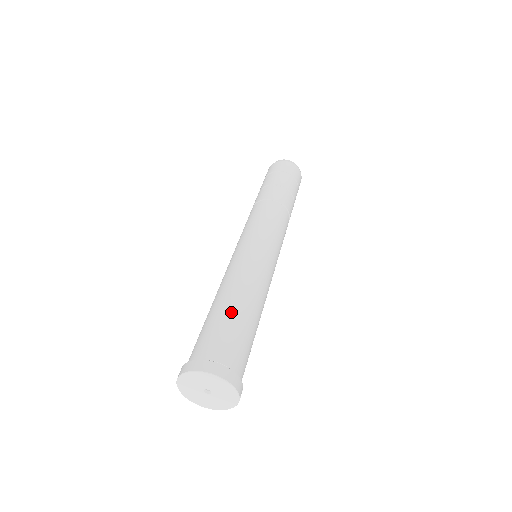
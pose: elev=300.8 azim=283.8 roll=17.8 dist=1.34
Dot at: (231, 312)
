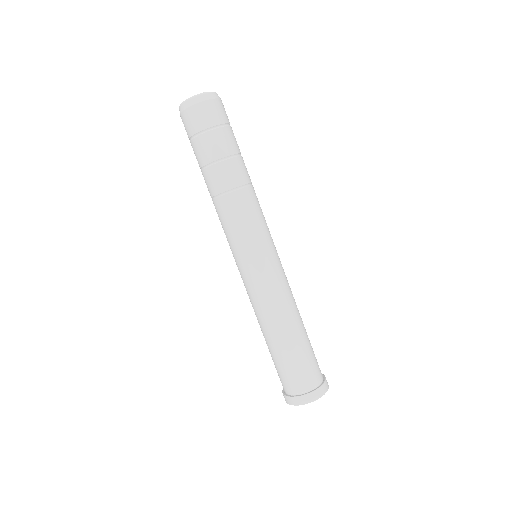
Dot at: (292, 347)
